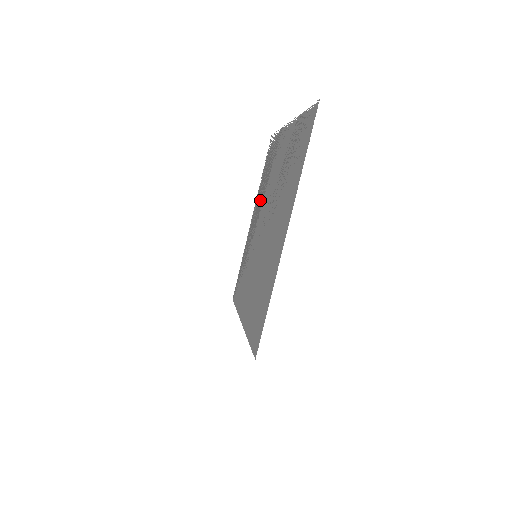
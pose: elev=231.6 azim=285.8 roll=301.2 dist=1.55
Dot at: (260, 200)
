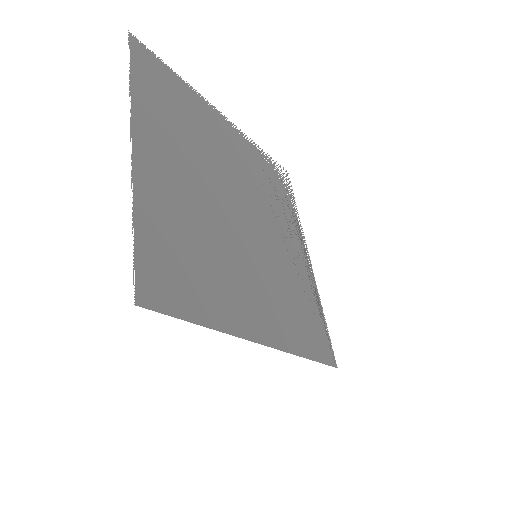
Dot at: (283, 222)
